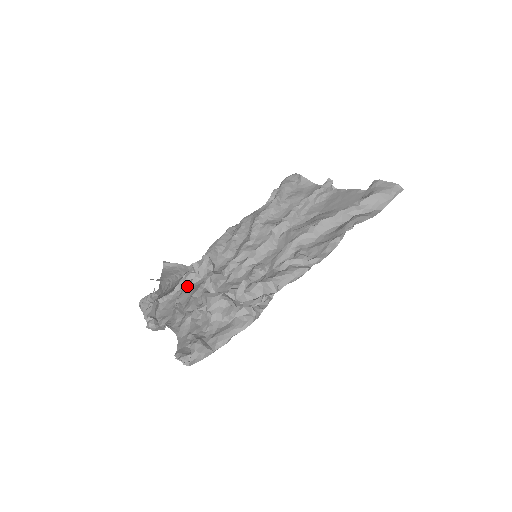
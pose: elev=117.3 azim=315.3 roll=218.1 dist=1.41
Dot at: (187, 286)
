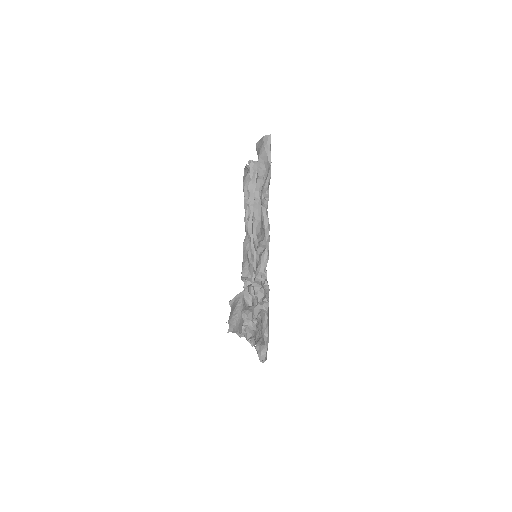
Dot at: occluded
